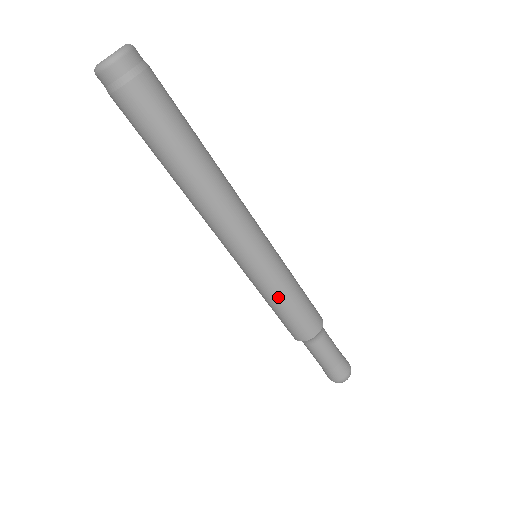
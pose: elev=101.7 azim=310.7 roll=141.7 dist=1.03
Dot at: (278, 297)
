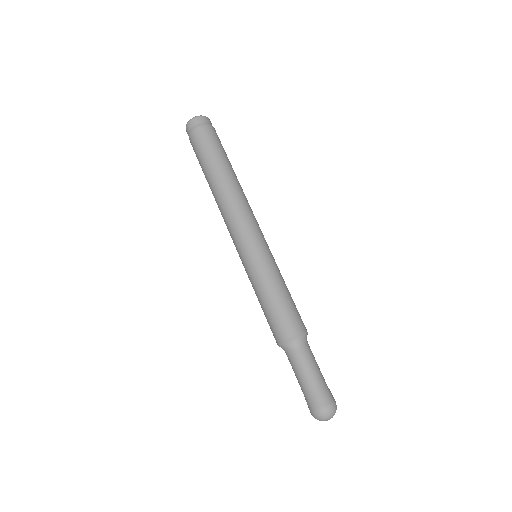
Dot at: (266, 284)
